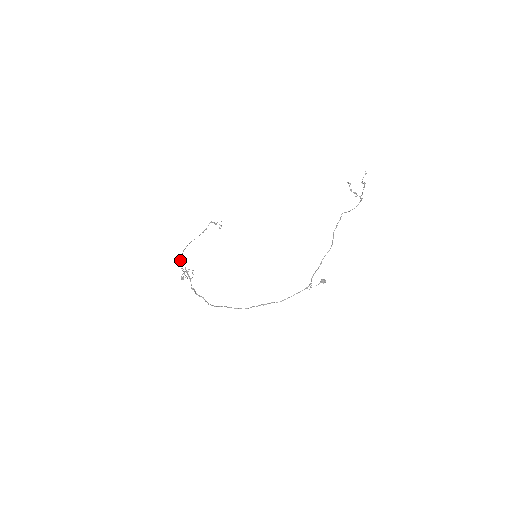
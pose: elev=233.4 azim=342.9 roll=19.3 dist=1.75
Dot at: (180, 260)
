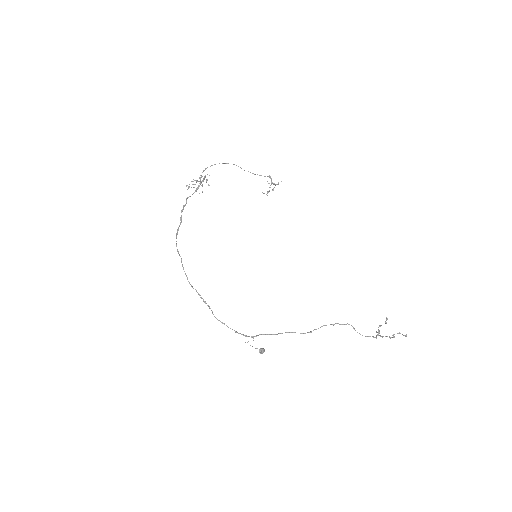
Dot at: (210, 166)
